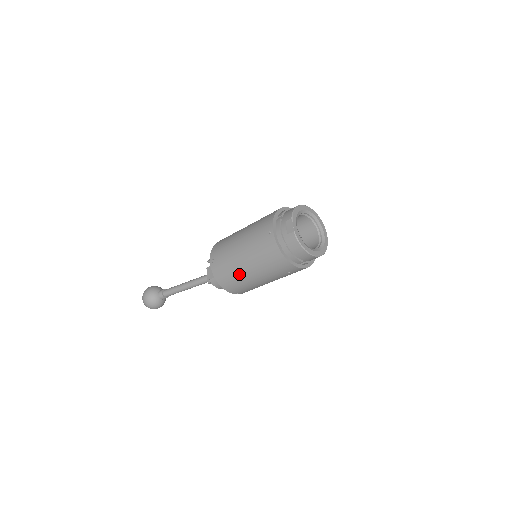
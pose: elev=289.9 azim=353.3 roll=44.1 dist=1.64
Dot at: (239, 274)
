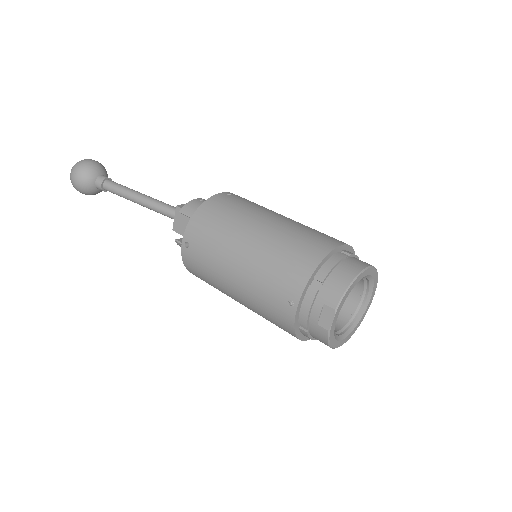
Dot at: (221, 290)
